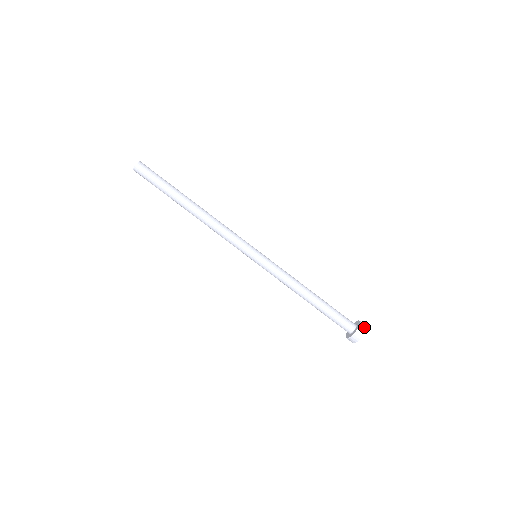
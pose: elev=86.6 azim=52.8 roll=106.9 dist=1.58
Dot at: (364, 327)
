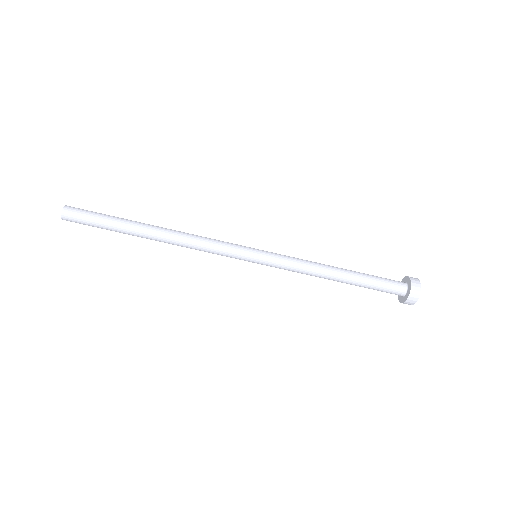
Dot at: (415, 299)
